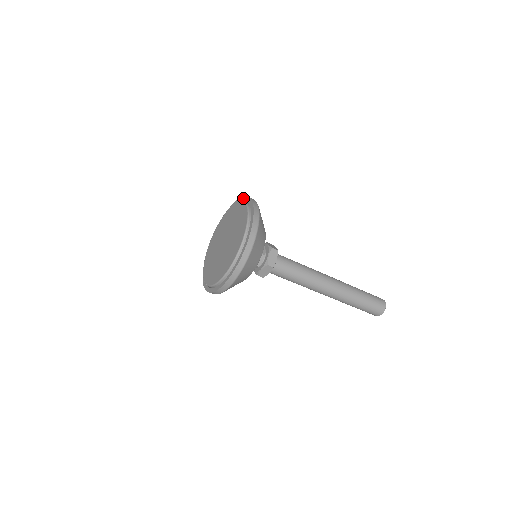
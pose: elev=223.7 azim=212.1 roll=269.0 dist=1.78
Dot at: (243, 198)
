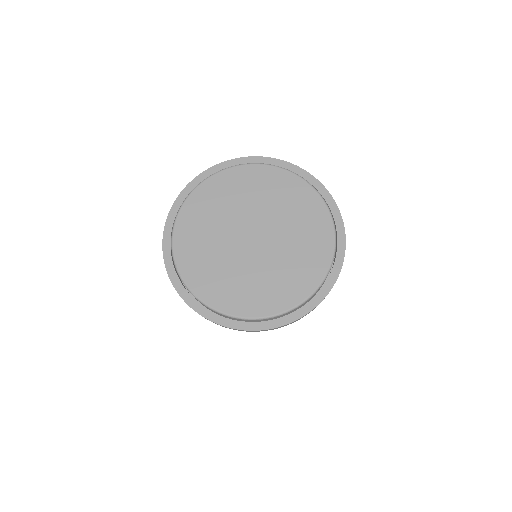
Dot at: (305, 174)
